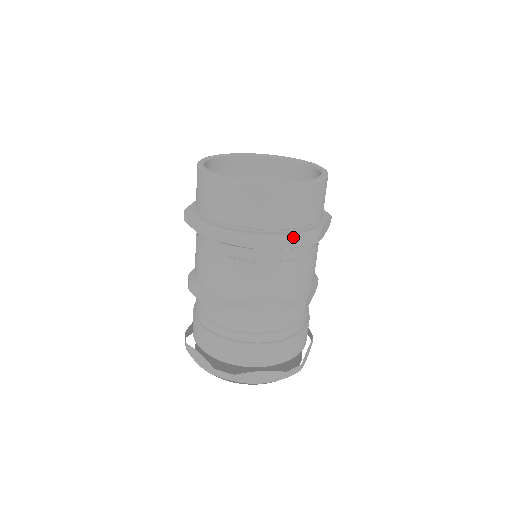
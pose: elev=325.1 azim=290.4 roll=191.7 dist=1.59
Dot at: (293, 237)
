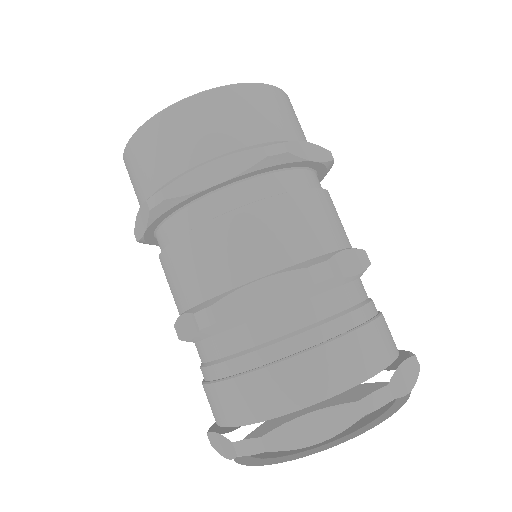
Dot at: (320, 147)
